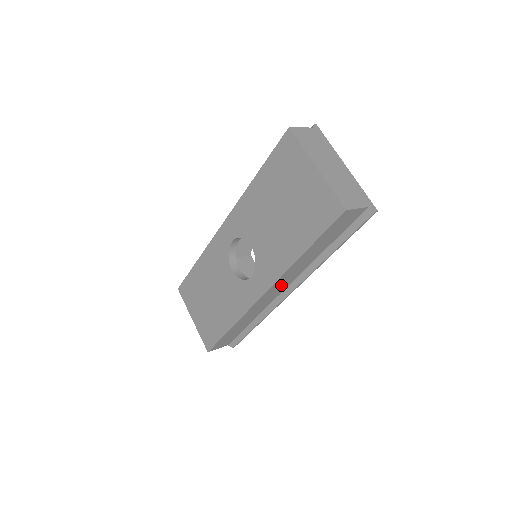
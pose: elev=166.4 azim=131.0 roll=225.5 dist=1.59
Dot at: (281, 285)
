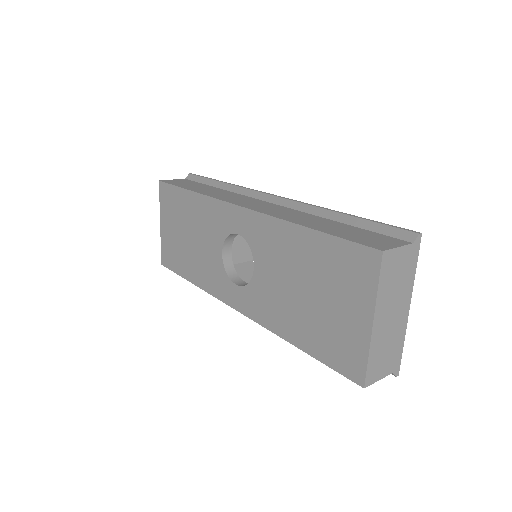
Dot at: occluded
